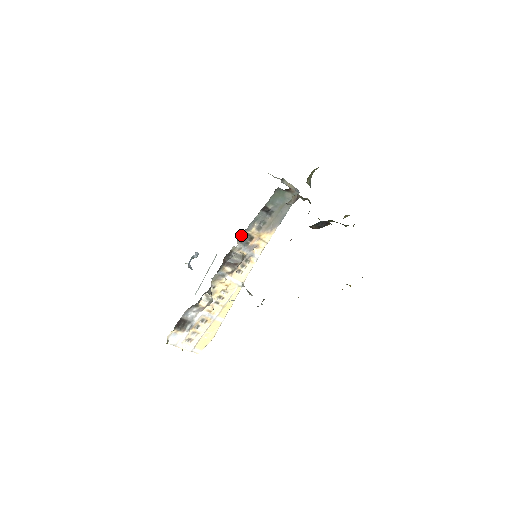
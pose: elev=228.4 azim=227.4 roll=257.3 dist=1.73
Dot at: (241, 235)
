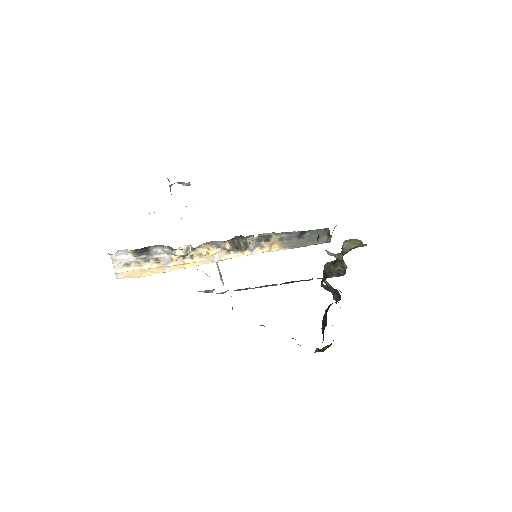
Dot at: (267, 233)
